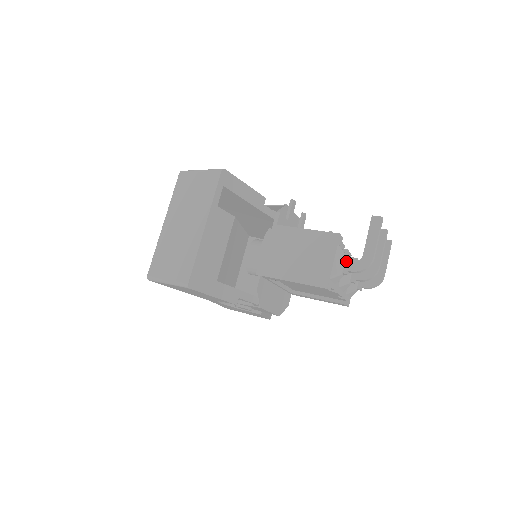
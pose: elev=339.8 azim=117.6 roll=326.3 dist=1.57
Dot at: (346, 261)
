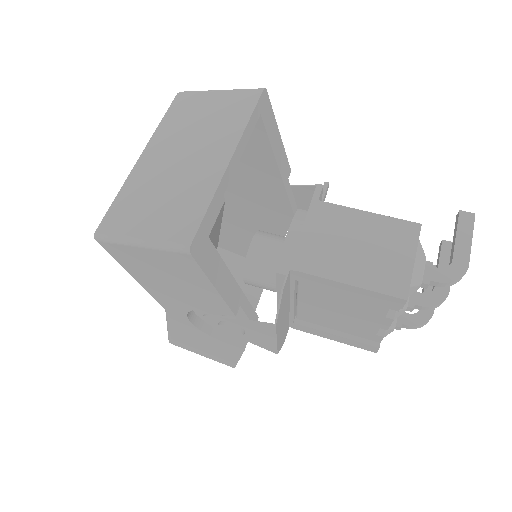
Dot at: (427, 266)
